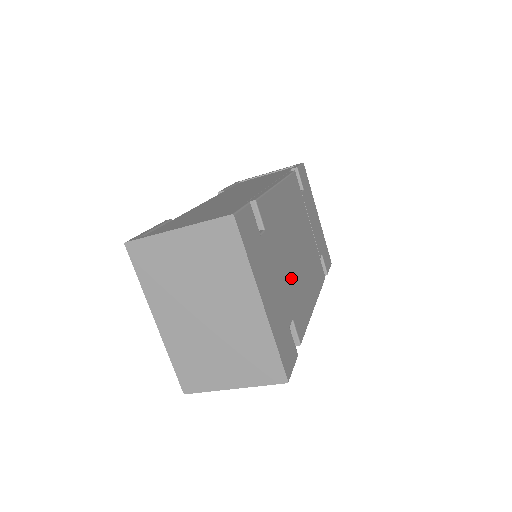
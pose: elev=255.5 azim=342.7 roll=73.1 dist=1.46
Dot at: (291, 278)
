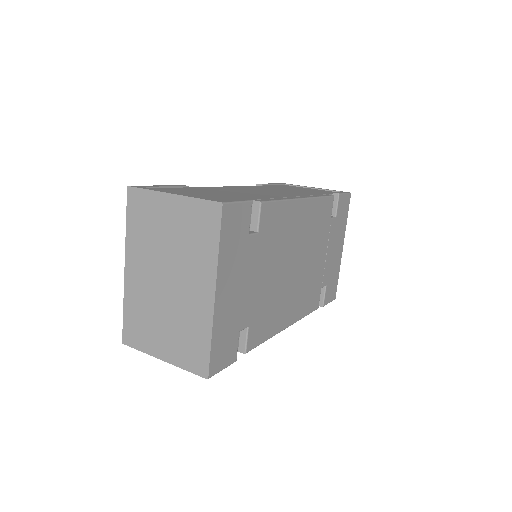
Dot at: (269, 289)
